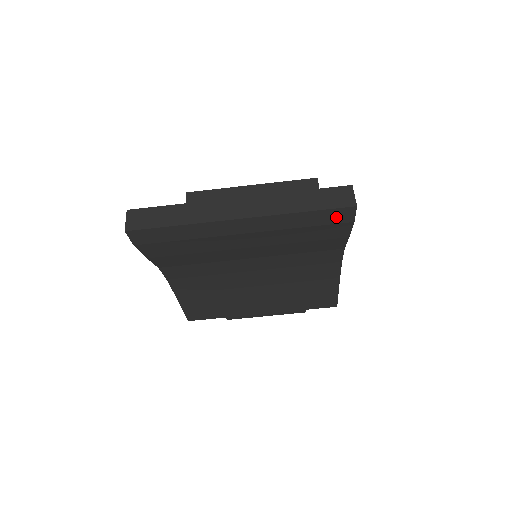
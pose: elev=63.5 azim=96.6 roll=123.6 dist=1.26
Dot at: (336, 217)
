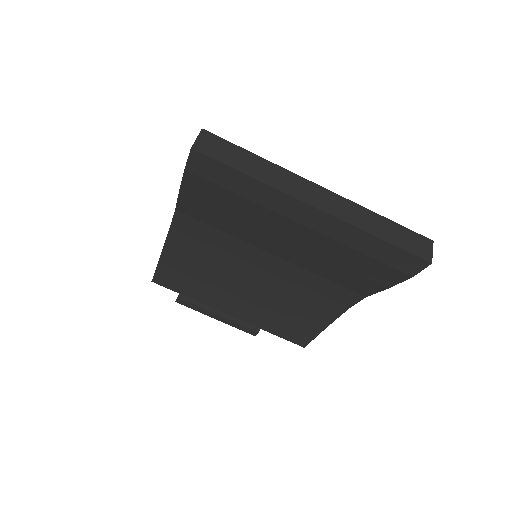
Dot at: (403, 262)
